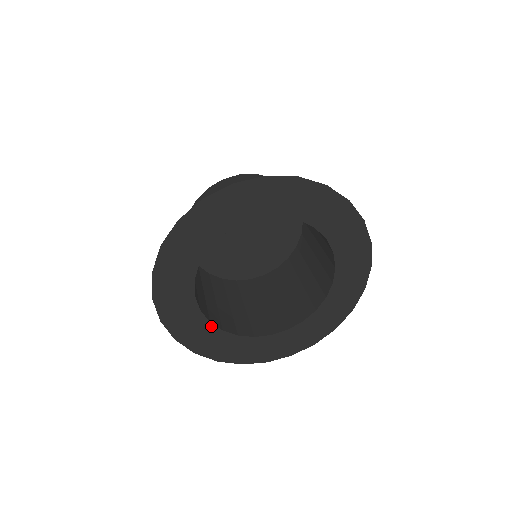
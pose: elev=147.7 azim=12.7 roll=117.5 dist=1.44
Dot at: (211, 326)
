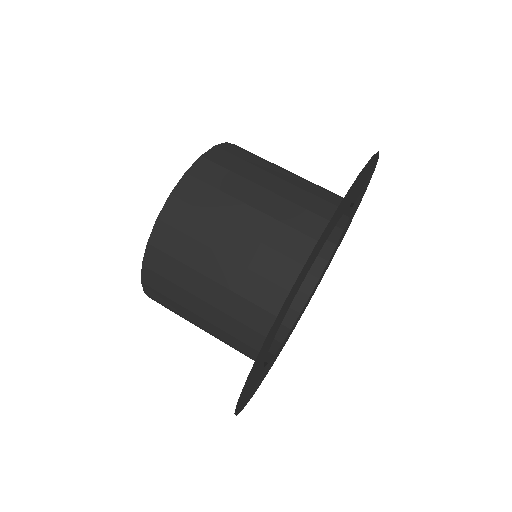
Dot at: (263, 370)
